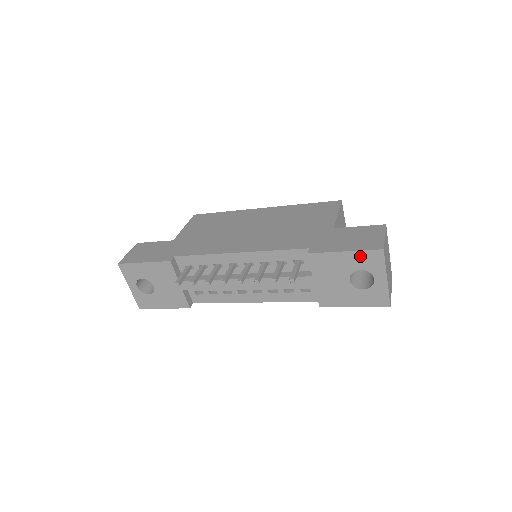
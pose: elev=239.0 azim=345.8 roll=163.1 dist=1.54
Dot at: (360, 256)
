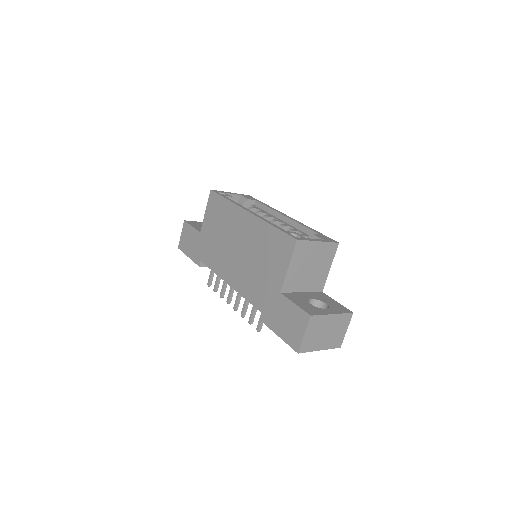
Dot at: occluded
